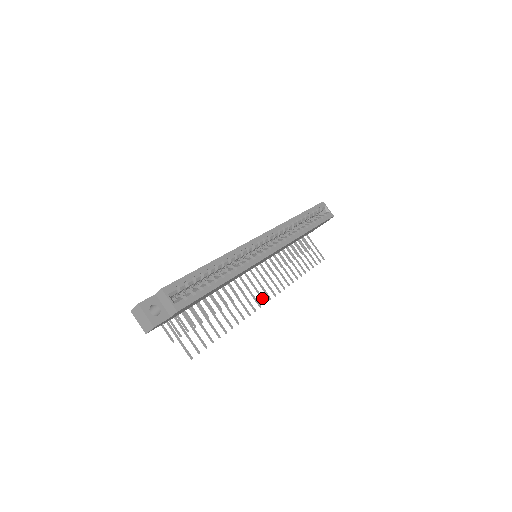
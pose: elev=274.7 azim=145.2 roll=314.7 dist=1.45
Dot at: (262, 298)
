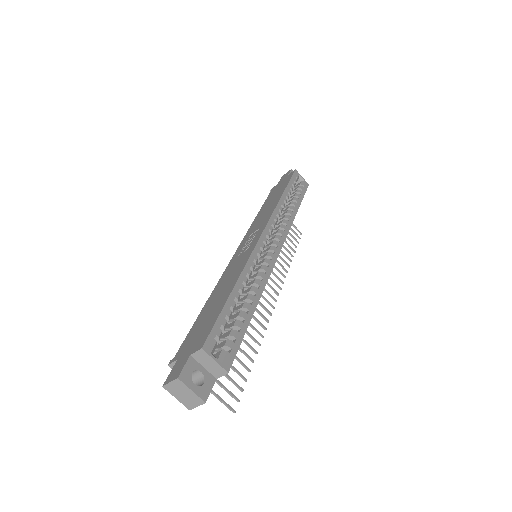
Dot at: (269, 303)
